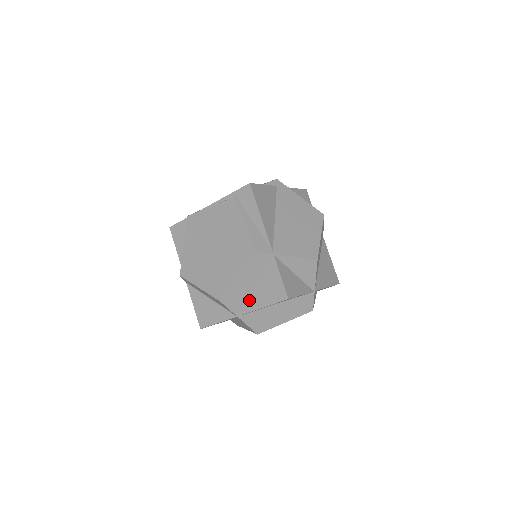
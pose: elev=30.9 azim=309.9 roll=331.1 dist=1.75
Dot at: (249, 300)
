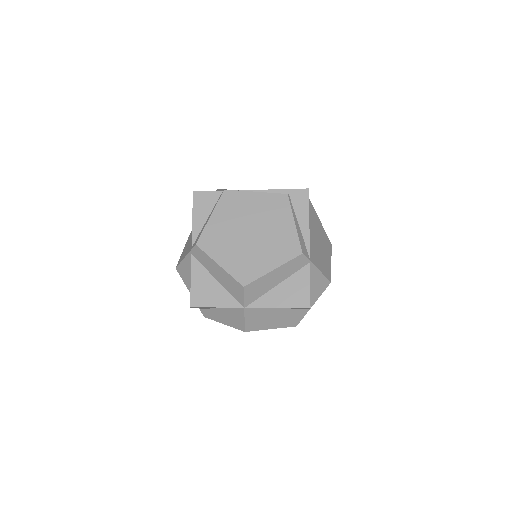
Dot at: (265, 295)
